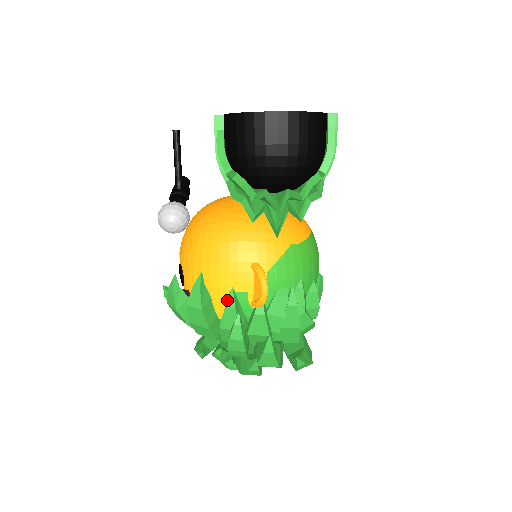
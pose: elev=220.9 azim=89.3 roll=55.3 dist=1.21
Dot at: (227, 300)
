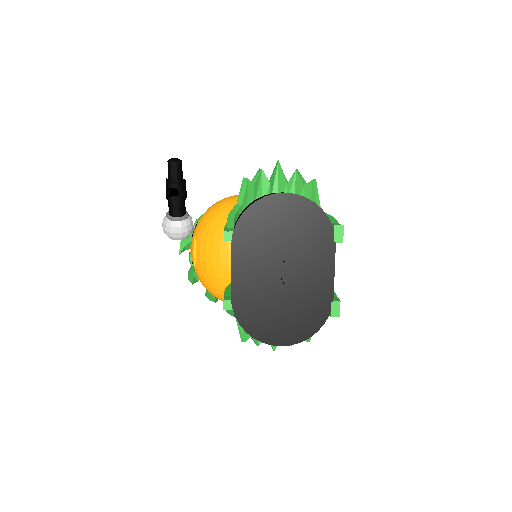
Dot at: occluded
